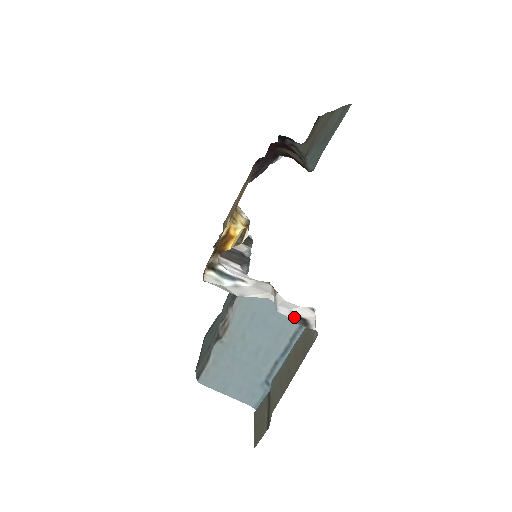
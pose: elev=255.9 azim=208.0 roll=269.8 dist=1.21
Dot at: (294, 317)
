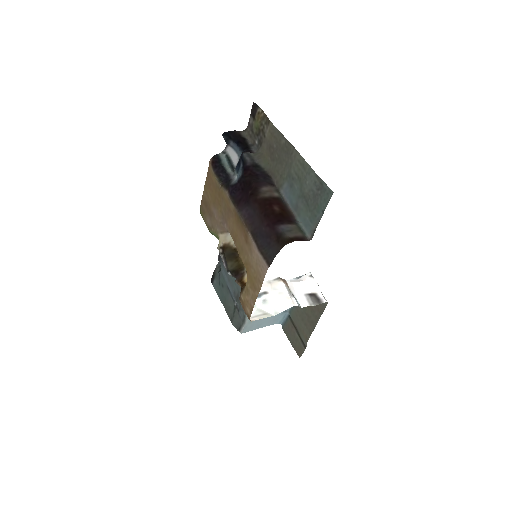
Dot at: (309, 300)
